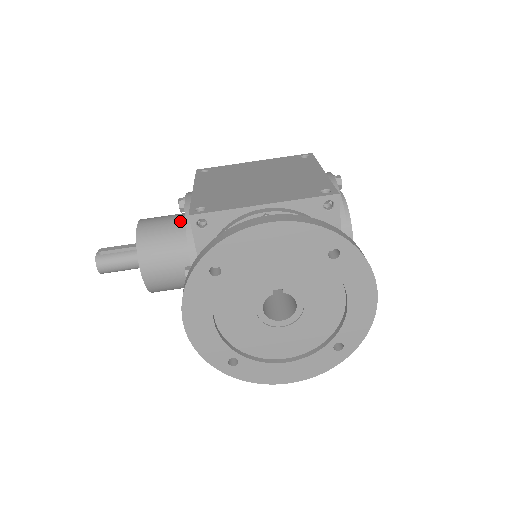
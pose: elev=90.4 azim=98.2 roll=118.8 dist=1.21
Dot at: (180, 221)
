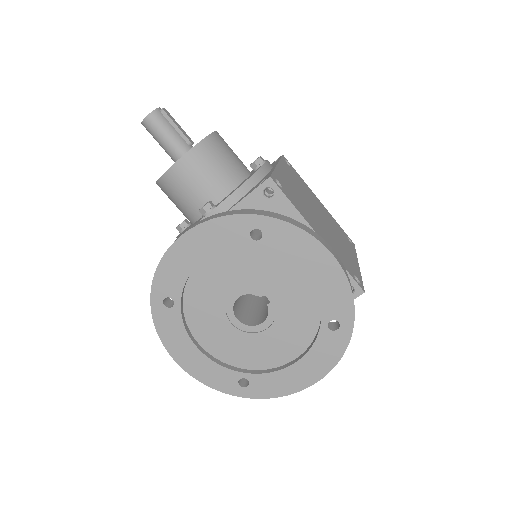
Dot at: (243, 169)
